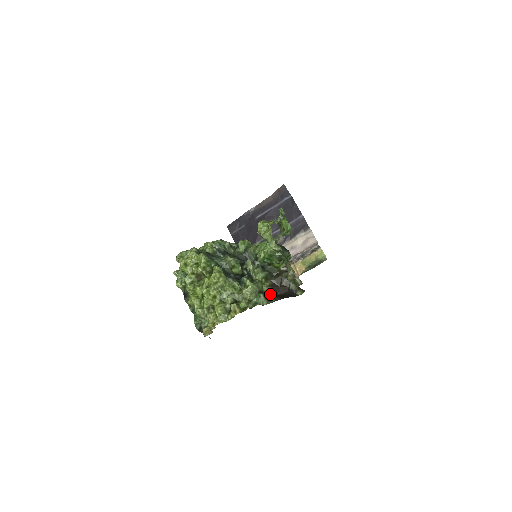
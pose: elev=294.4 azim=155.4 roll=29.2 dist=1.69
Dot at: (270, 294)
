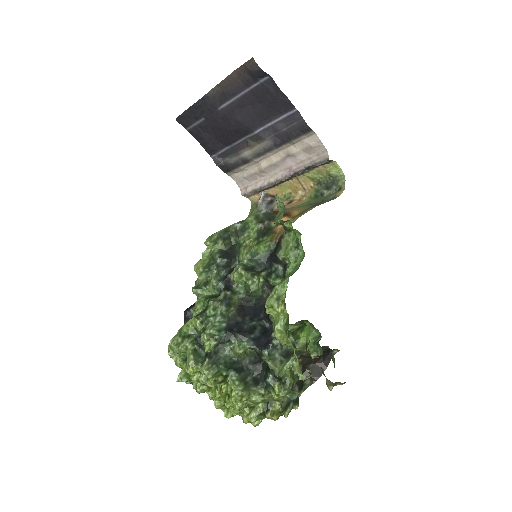
Dot at: (303, 374)
